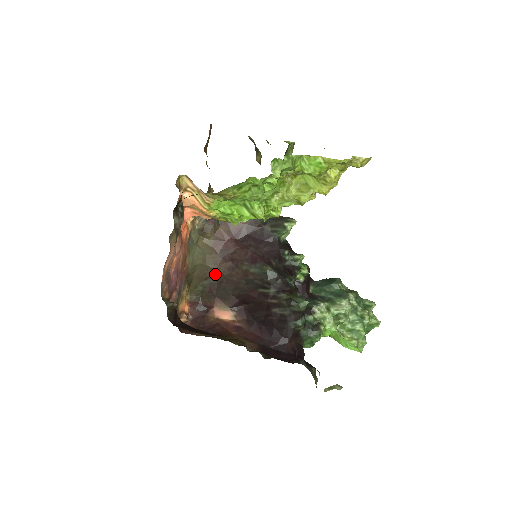
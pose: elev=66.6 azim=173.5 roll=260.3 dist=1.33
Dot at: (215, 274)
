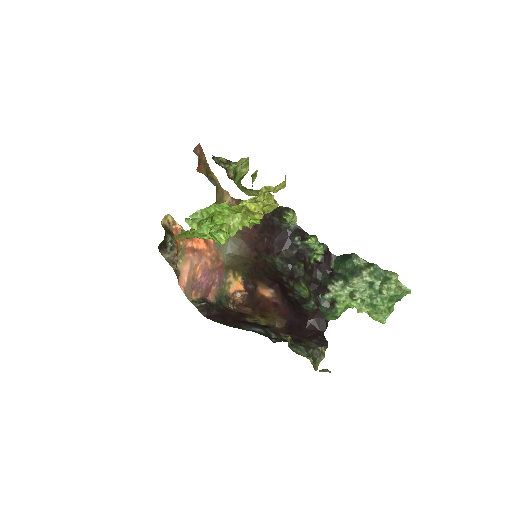
Dot at: (249, 261)
